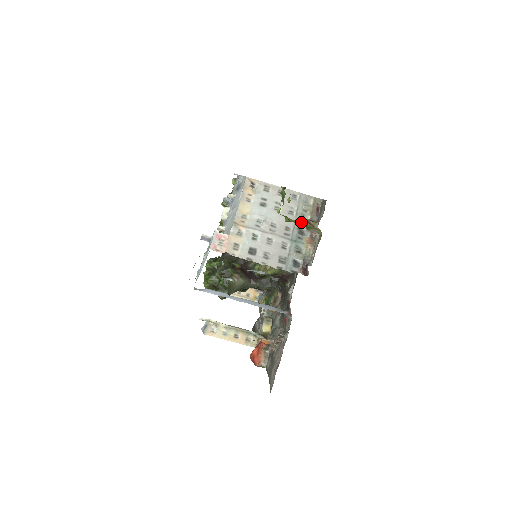
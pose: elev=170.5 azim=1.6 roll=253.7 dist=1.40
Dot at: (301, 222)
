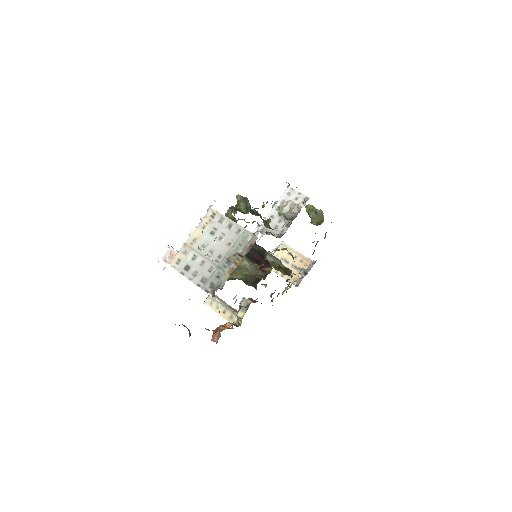
Dot at: occluded
